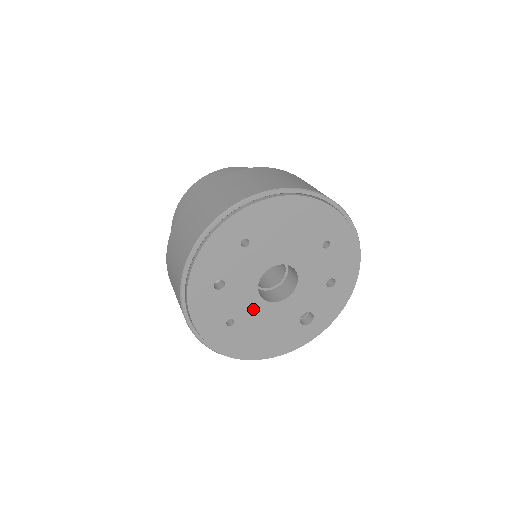
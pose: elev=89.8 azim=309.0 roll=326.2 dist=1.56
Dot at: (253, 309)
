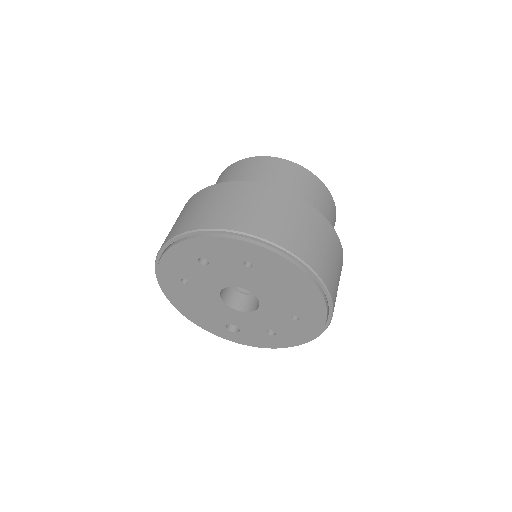
Dot at: (207, 291)
